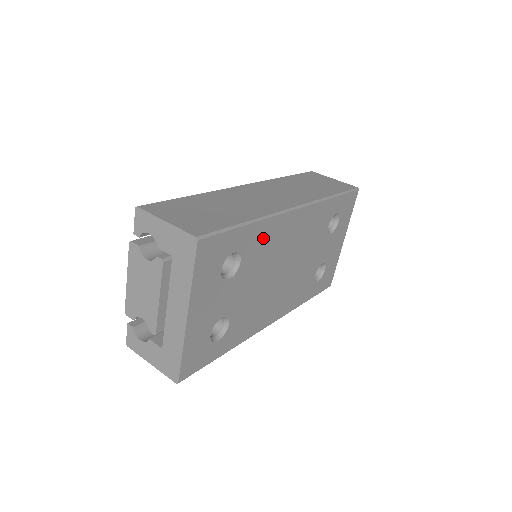
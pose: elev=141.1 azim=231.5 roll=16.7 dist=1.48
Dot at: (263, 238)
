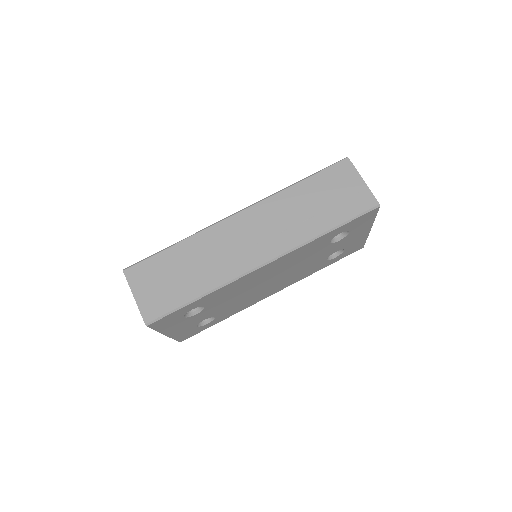
Dot at: (225, 291)
